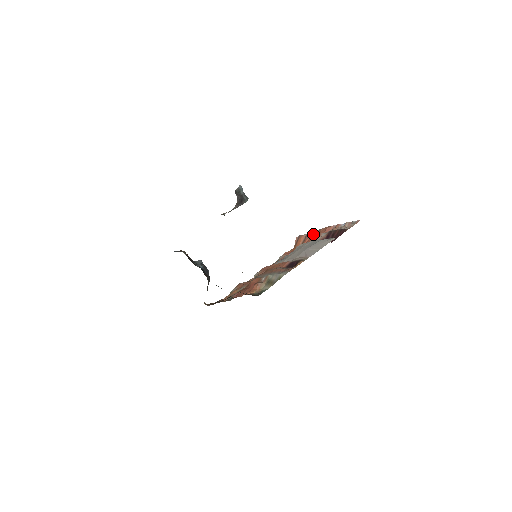
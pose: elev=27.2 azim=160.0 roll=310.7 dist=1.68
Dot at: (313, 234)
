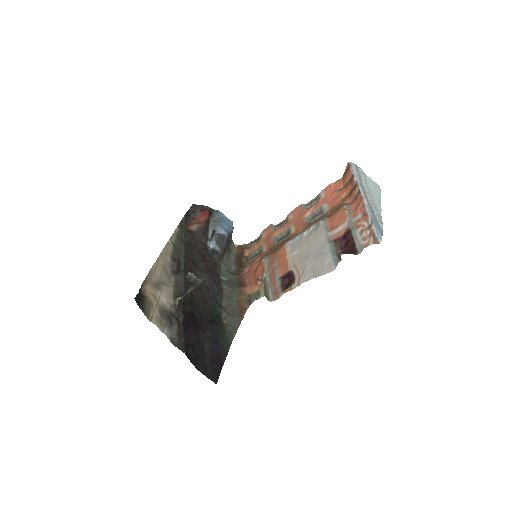
Dot at: (342, 207)
